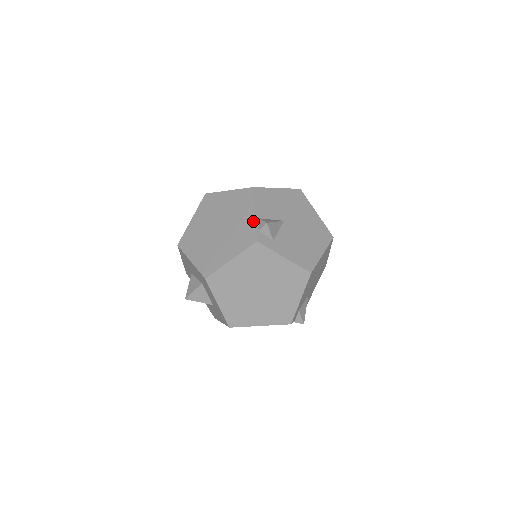
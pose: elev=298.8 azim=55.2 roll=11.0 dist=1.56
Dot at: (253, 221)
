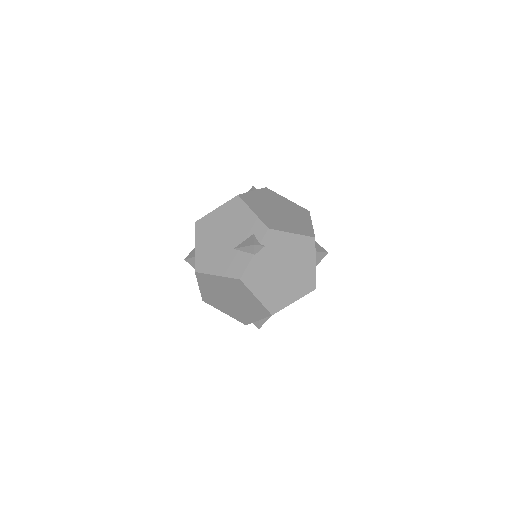
Dot at: (253, 321)
